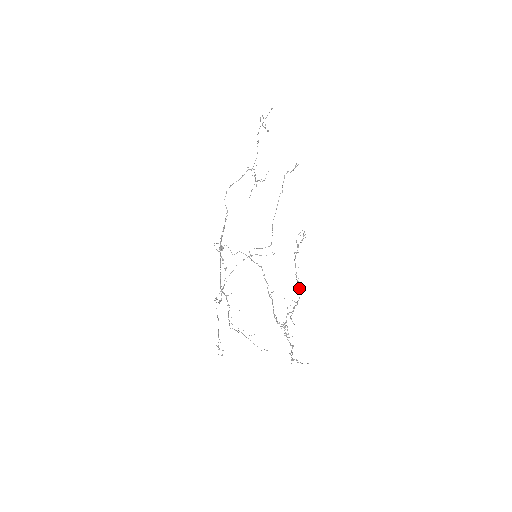
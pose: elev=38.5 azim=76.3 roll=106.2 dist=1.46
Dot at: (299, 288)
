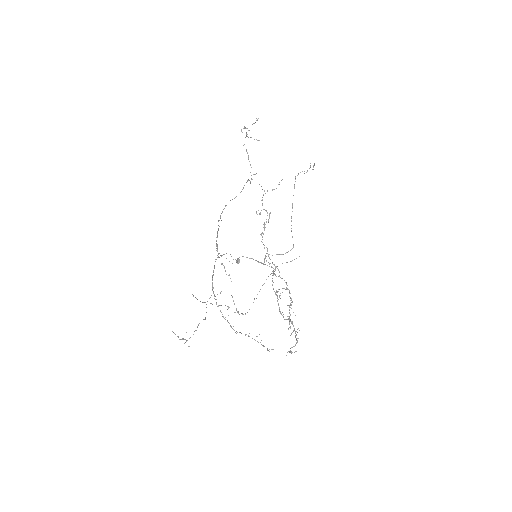
Dot at: occluded
